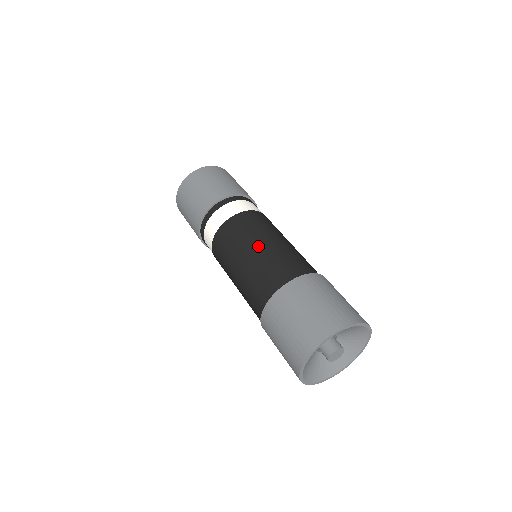
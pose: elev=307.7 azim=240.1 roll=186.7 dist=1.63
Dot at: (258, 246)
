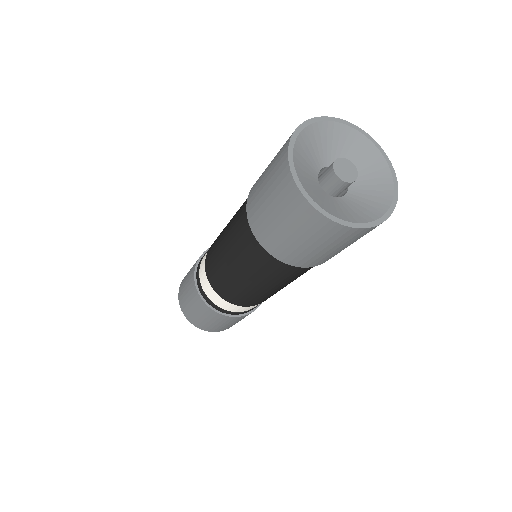
Dot at: occluded
